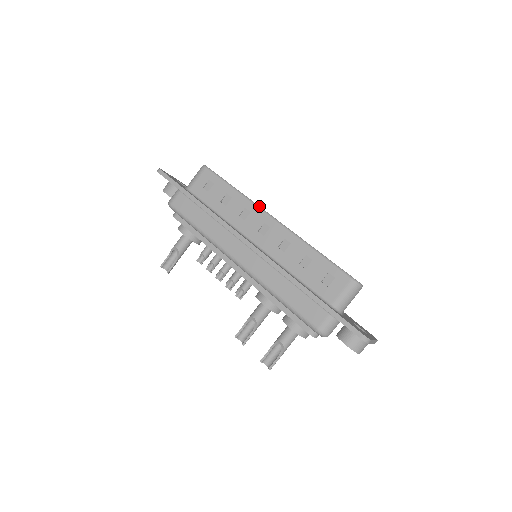
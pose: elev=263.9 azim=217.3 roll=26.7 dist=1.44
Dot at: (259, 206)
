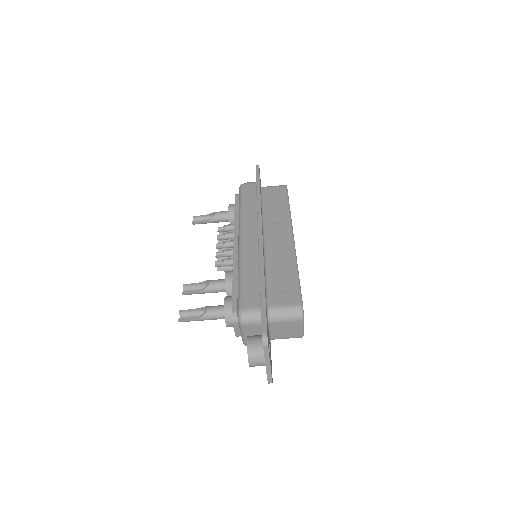
Dot at: occluded
